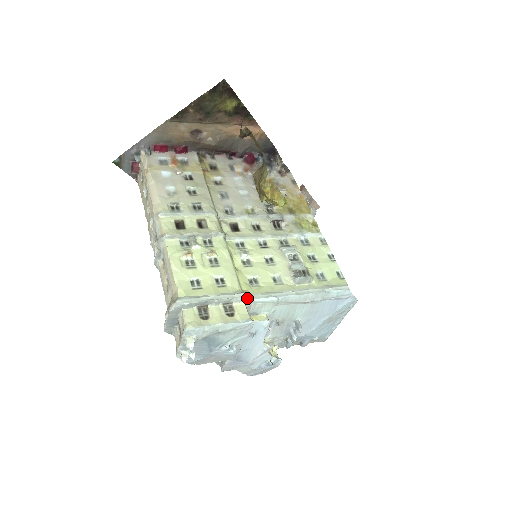
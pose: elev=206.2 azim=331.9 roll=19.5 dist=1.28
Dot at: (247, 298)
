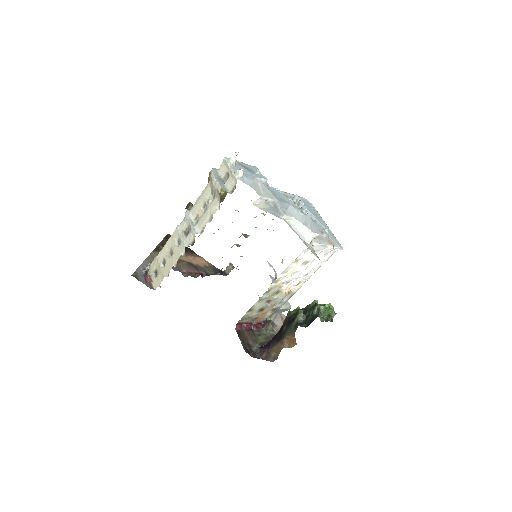
Dot at: occluded
